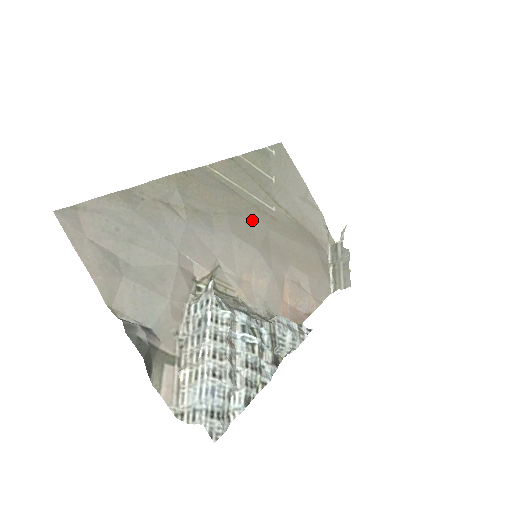
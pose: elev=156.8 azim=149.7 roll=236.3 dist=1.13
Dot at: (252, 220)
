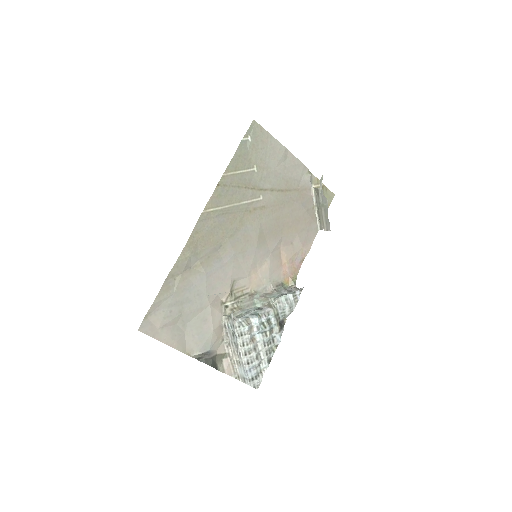
Dot at: (247, 226)
